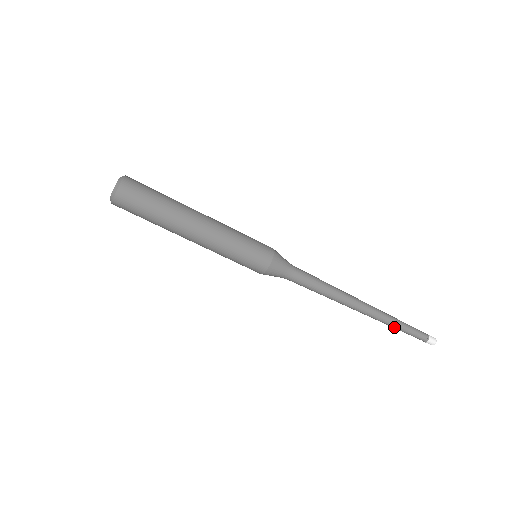
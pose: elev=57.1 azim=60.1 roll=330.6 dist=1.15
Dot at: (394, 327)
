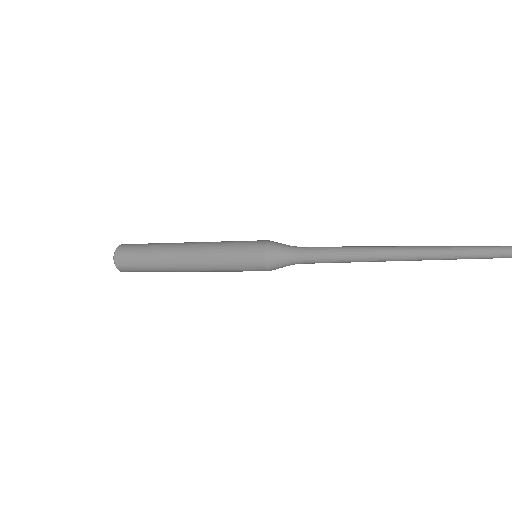
Dot at: occluded
